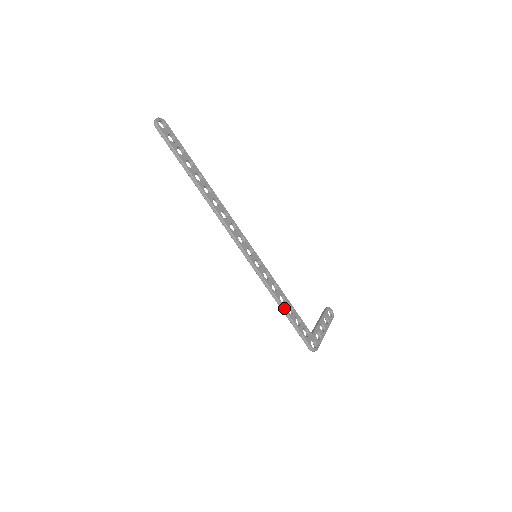
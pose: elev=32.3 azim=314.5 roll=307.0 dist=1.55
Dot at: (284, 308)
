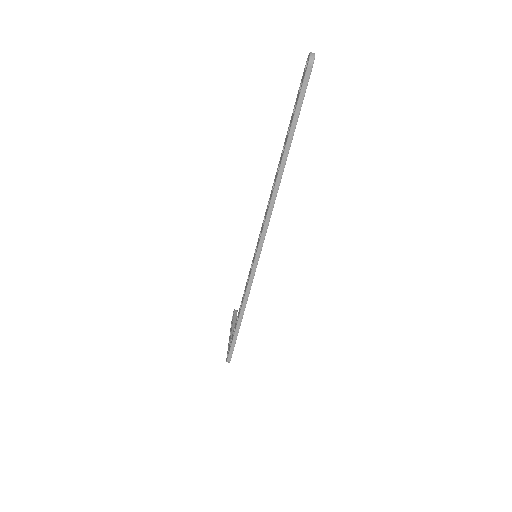
Dot at: (242, 318)
